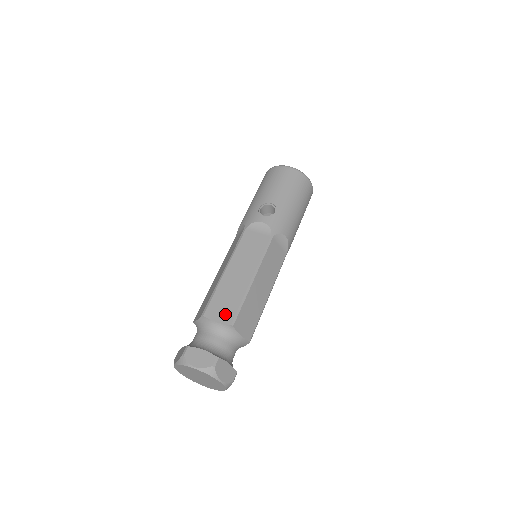
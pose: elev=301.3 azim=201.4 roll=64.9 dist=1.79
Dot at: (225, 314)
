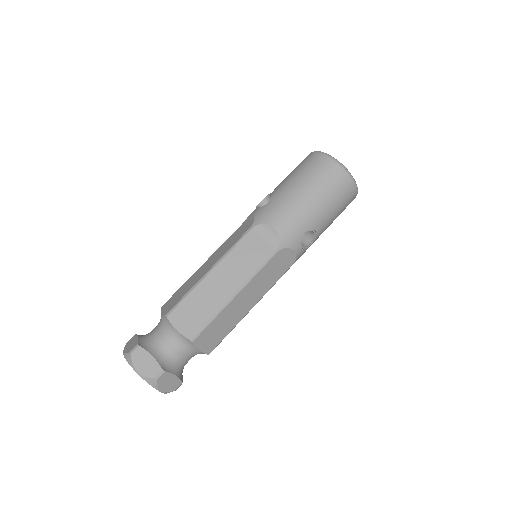
Dot at: (170, 305)
